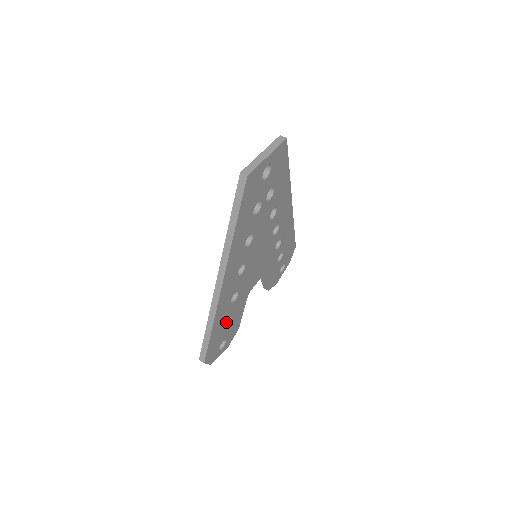
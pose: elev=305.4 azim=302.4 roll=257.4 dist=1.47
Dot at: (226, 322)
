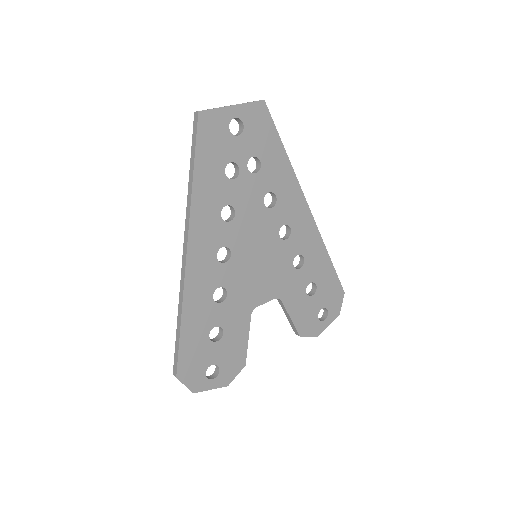
Dot at: (217, 337)
